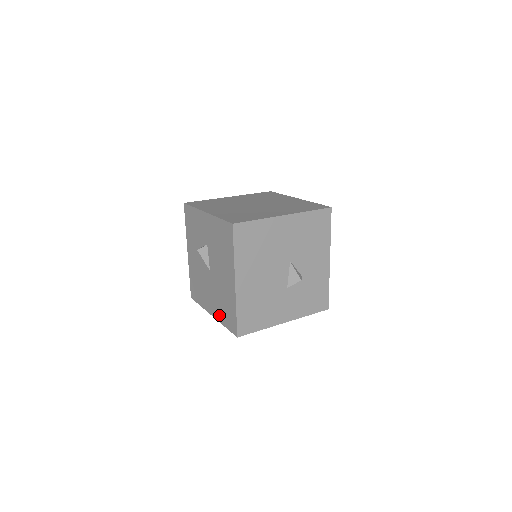
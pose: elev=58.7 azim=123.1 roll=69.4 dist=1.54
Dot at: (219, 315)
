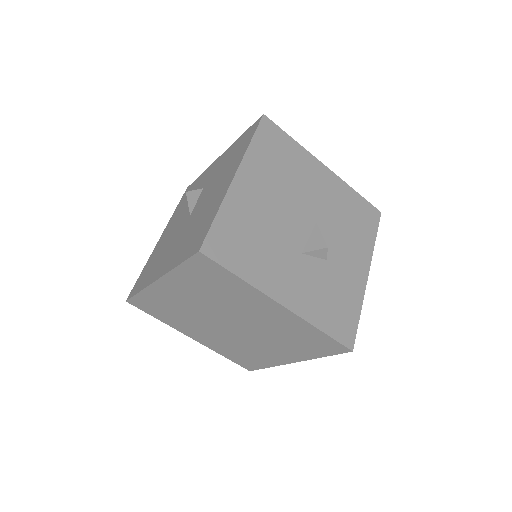
Dot at: (174, 260)
